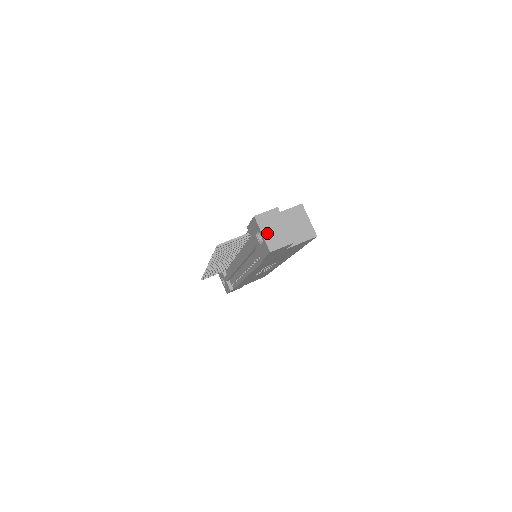
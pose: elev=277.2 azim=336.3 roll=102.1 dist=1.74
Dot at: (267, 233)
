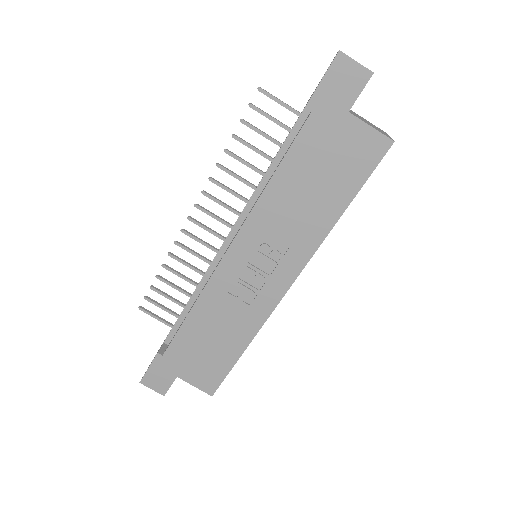
Dot at: occluded
